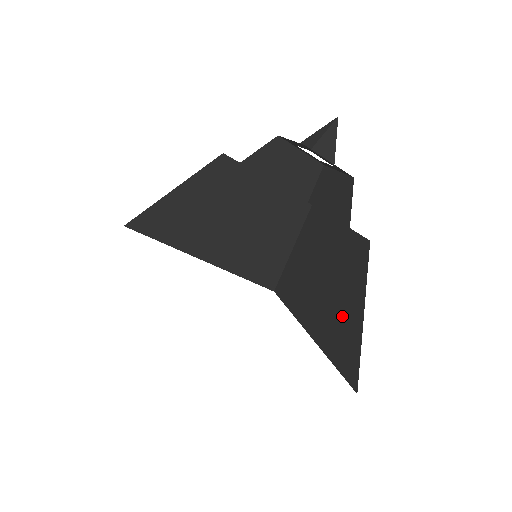
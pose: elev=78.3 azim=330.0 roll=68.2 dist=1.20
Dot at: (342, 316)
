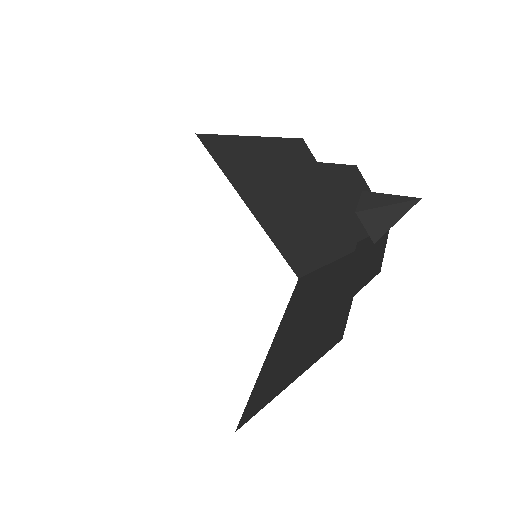
Dot at: (284, 366)
